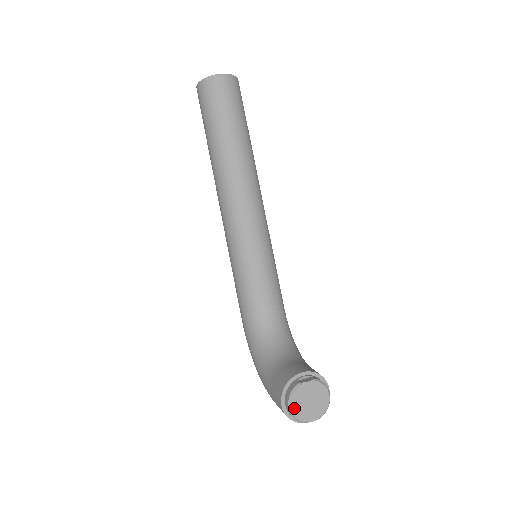
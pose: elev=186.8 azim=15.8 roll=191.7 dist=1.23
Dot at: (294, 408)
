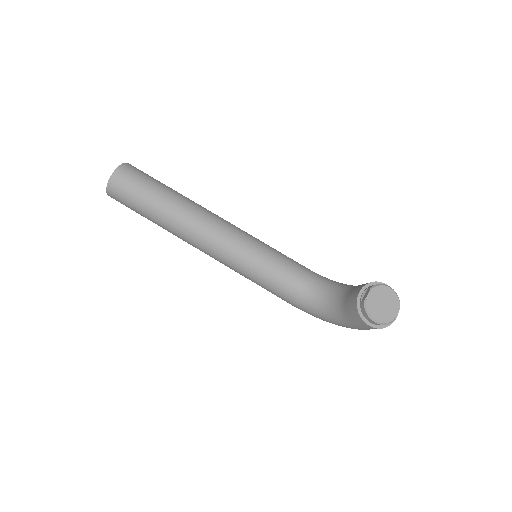
Dot at: (378, 318)
